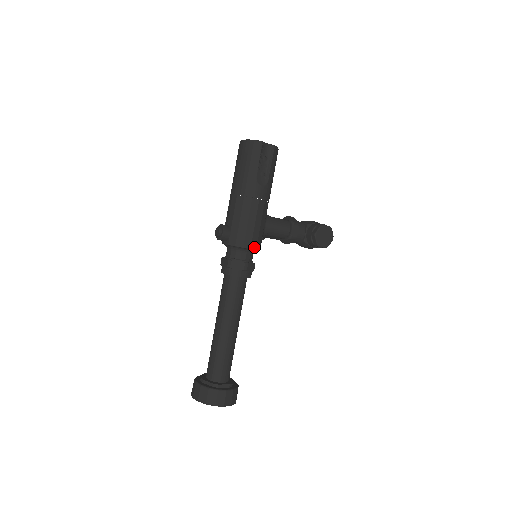
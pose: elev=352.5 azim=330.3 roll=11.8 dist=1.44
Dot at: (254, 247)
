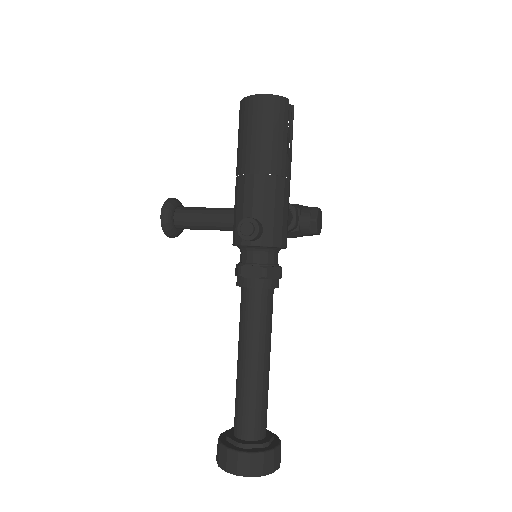
Dot at: (286, 245)
